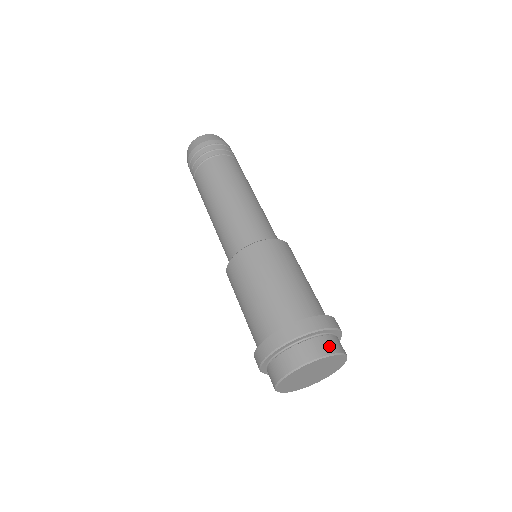
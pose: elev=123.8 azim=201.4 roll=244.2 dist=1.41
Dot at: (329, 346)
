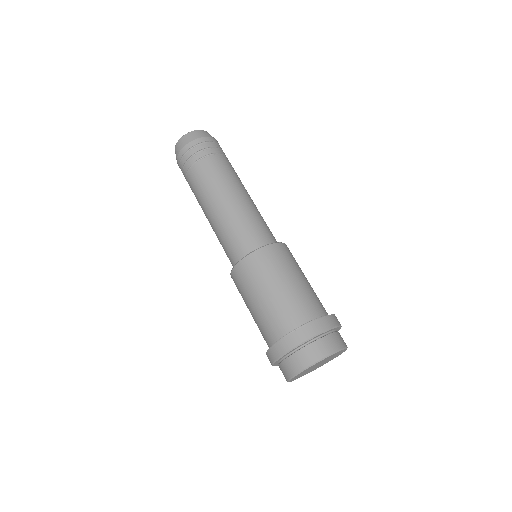
Dot at: (320, 351)
